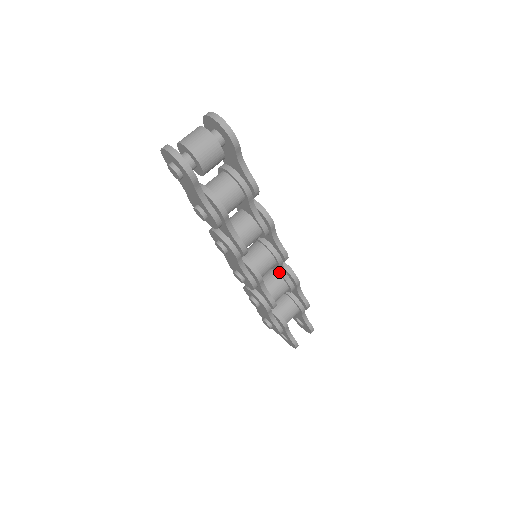
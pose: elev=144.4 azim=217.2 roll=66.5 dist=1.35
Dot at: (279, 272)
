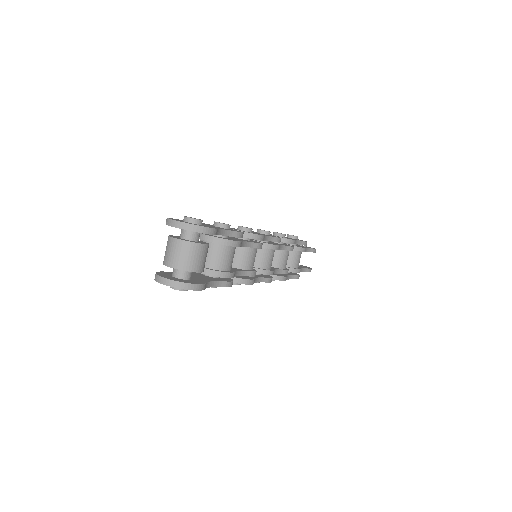
Dot at: occluded
